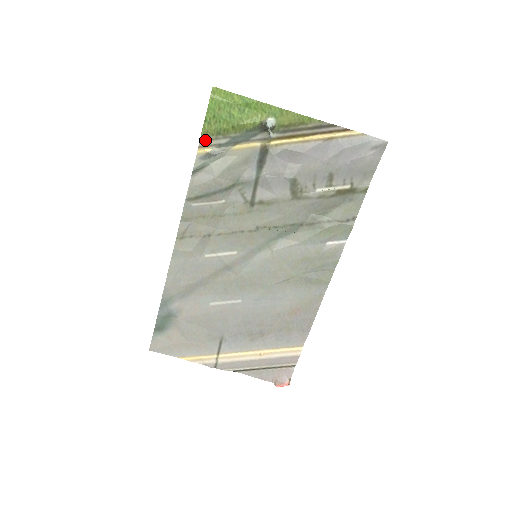
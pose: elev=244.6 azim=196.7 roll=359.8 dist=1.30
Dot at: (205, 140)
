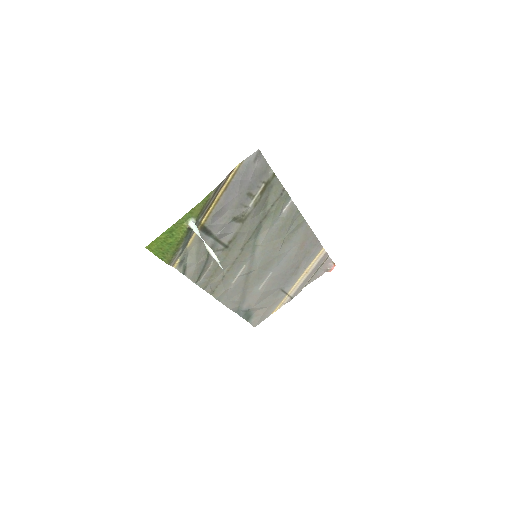
Dot at: (172, 262)
